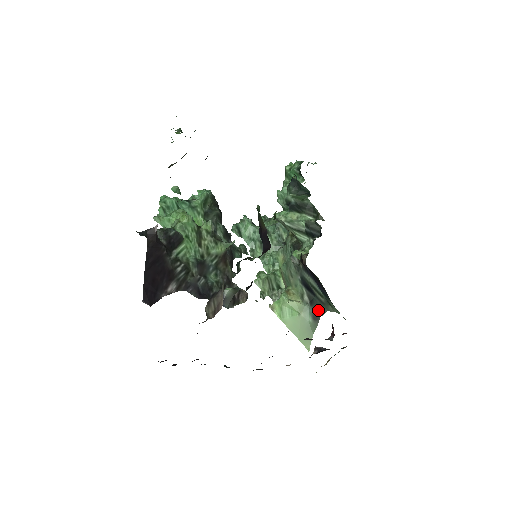
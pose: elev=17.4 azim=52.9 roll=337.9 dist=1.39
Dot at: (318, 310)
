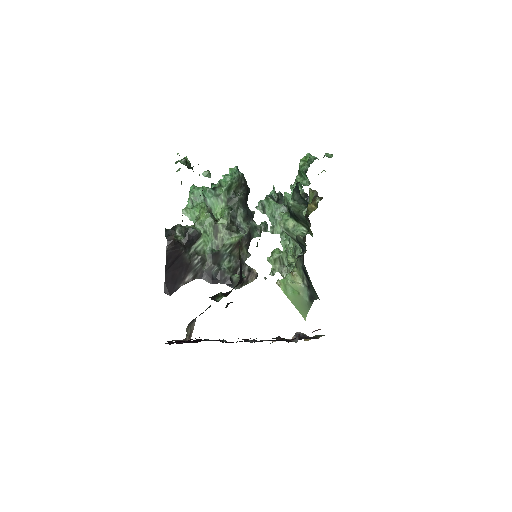
Dot at: (313, 295)
